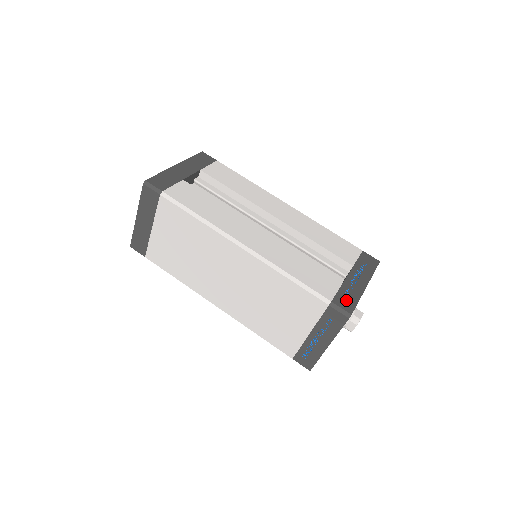
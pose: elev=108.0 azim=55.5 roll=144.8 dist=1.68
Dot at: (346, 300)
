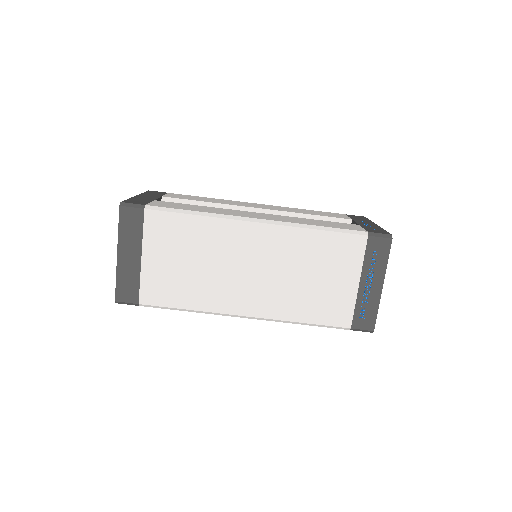
Dot at: (376, 230)
